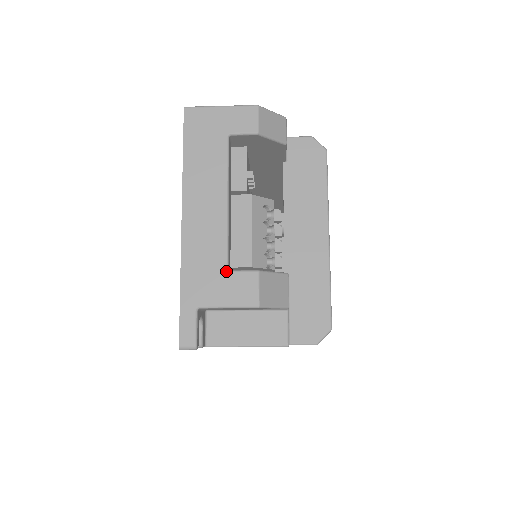
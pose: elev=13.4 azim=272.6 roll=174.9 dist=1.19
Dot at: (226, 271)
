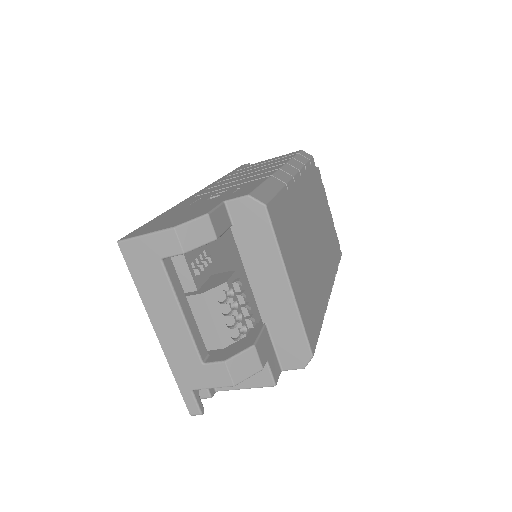
Dot at: (201, 365)
